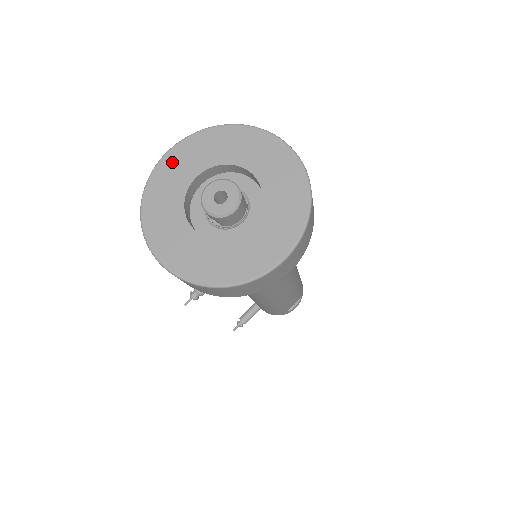
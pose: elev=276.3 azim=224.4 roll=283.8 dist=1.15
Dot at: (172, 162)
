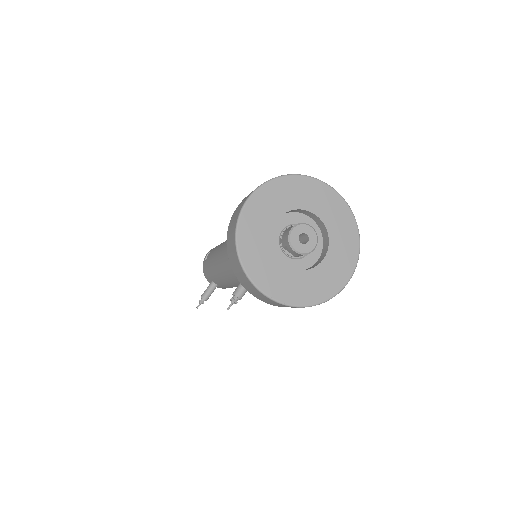
Dot at: (255, 208)
